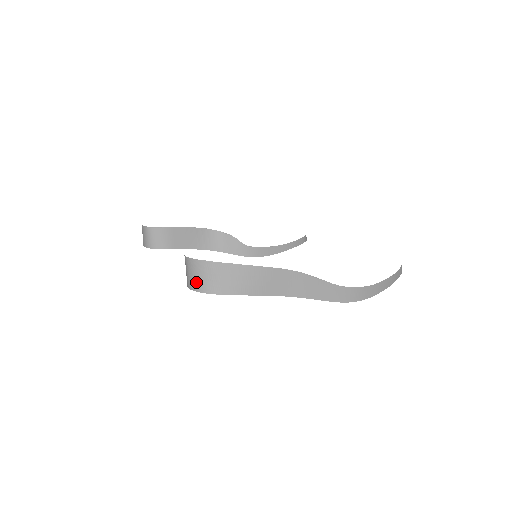
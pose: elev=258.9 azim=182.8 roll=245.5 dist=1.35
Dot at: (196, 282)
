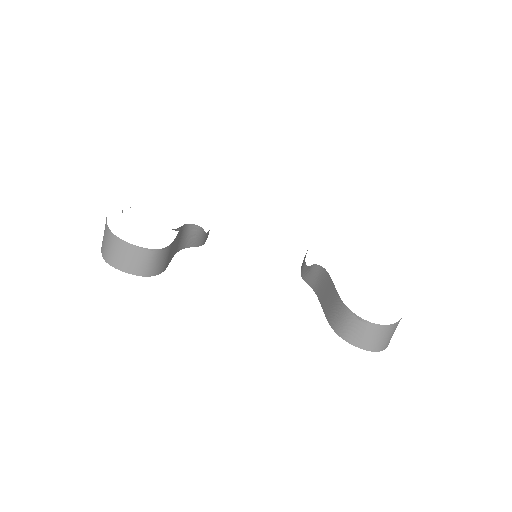
Dot at: (380, 344)
